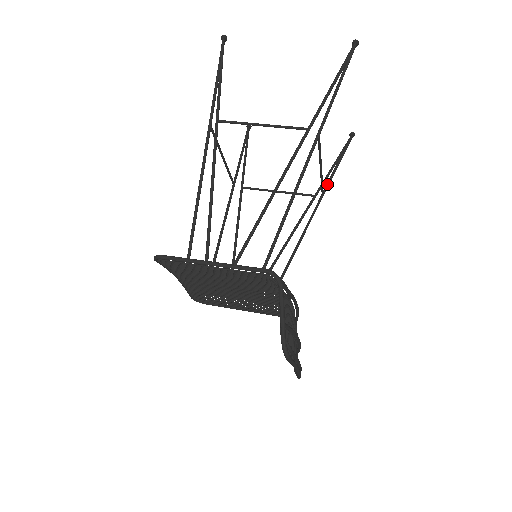
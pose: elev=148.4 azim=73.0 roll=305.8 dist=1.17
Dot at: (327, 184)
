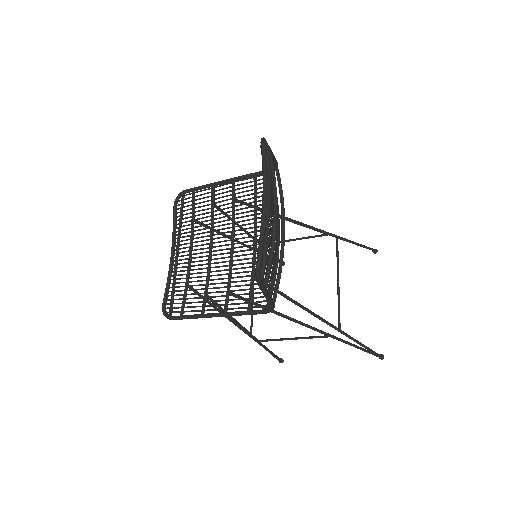
Dot at: (346, 334)
